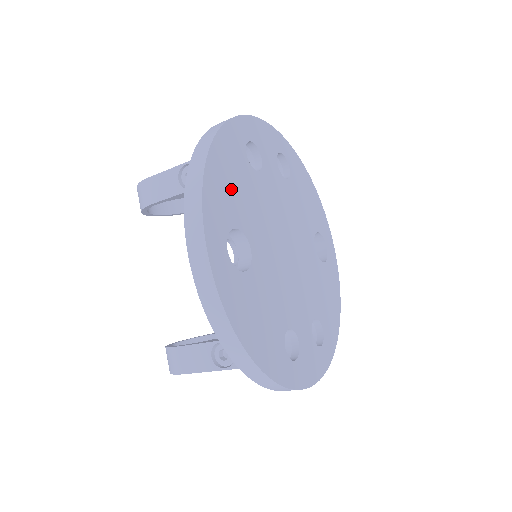
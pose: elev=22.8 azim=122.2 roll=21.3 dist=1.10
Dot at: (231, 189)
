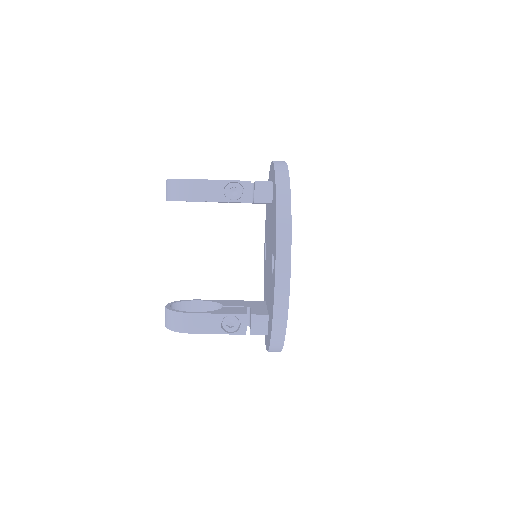
Dot at: occluded
